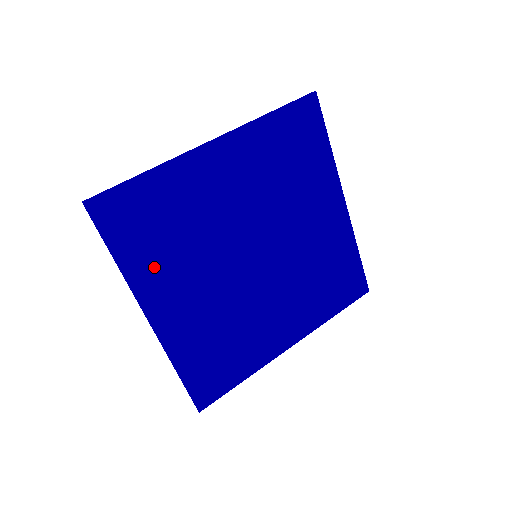
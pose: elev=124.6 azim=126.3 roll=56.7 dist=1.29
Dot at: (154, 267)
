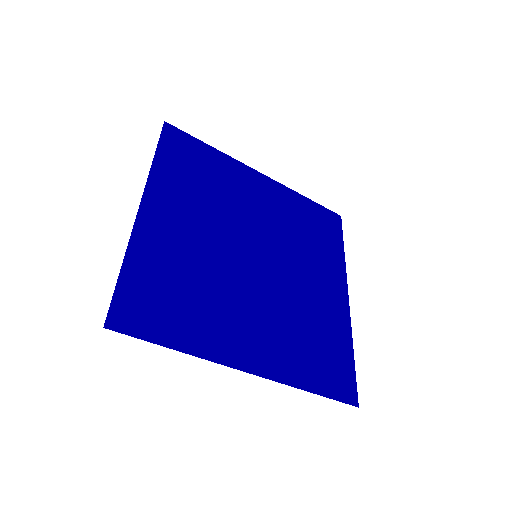
Dot at: (206, 328)
